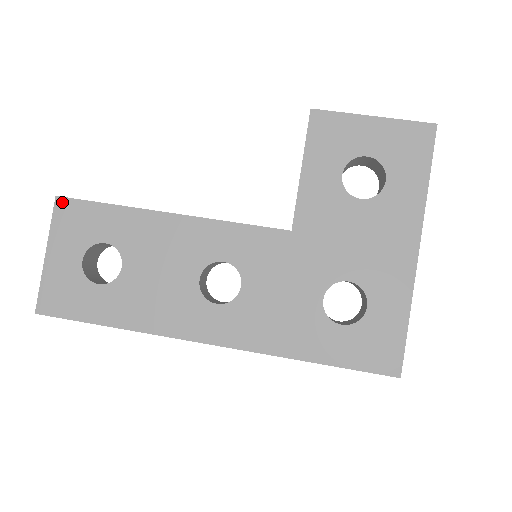
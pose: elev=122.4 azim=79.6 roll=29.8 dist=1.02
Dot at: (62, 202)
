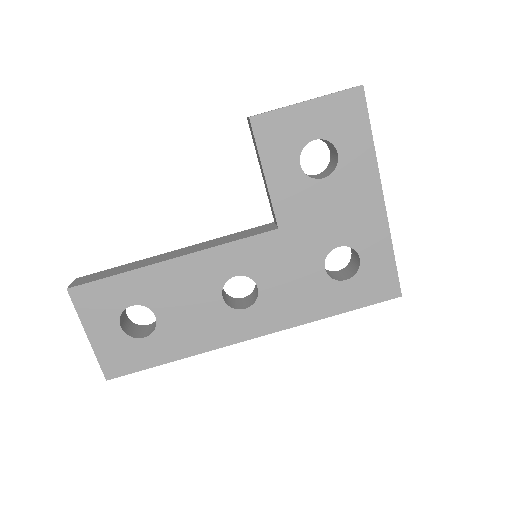
Dot at: (75, 291)
